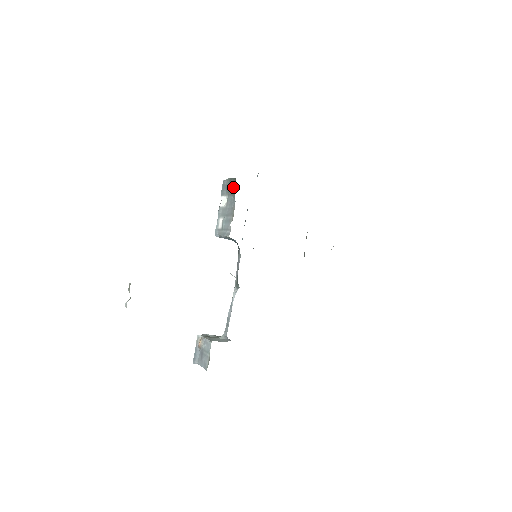
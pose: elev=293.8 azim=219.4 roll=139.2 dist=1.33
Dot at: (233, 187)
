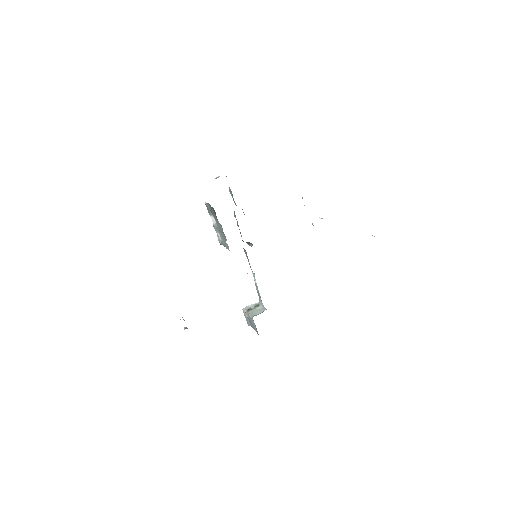
Dot at: (215, 214)
